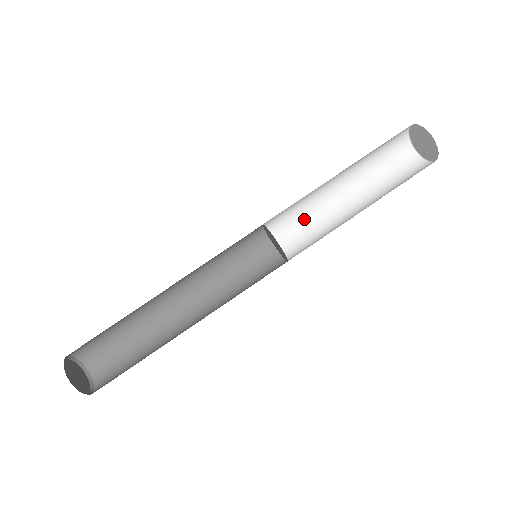
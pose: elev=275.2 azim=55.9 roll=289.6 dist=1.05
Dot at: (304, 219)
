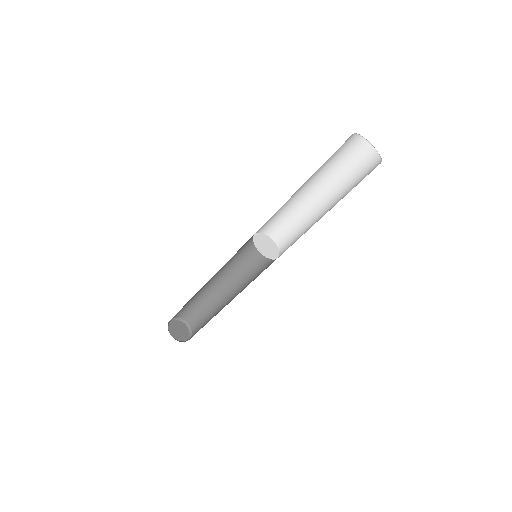
Dot at: (276, 213)
